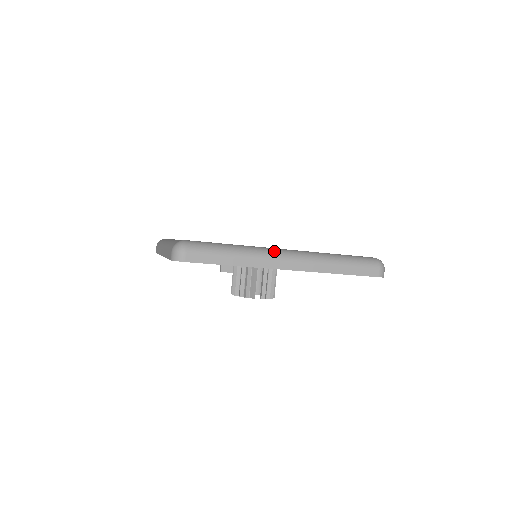
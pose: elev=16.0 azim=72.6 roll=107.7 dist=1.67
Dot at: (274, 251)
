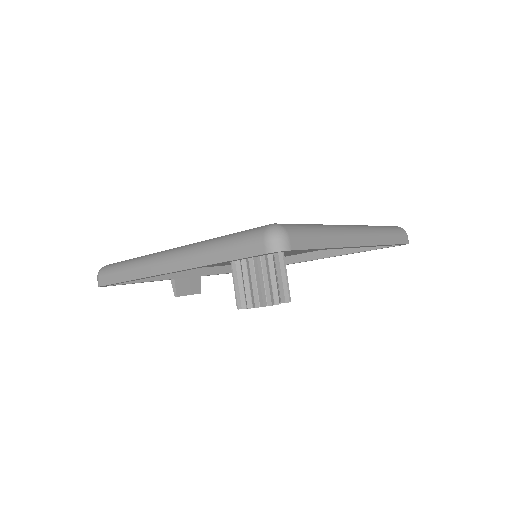
Dot at: (345, 226)
